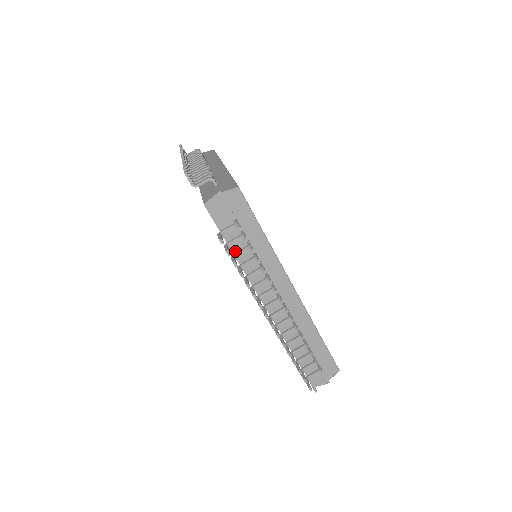
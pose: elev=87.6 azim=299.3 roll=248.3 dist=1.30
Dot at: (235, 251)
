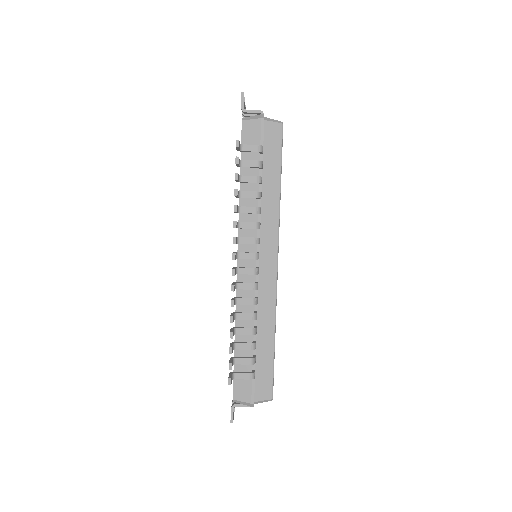
Dot at: occluded
